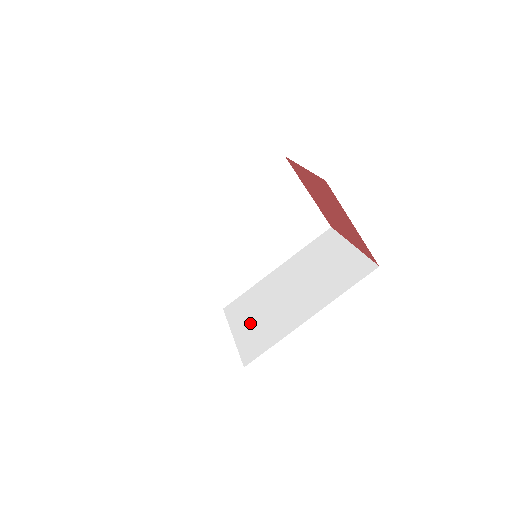
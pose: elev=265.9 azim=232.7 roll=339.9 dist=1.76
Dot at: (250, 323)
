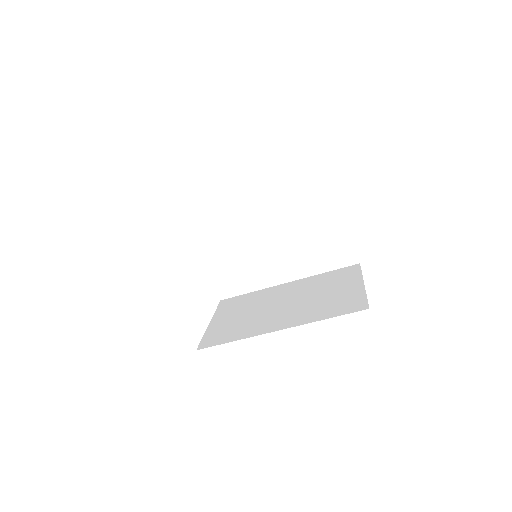
Dot at: (222, 252)
